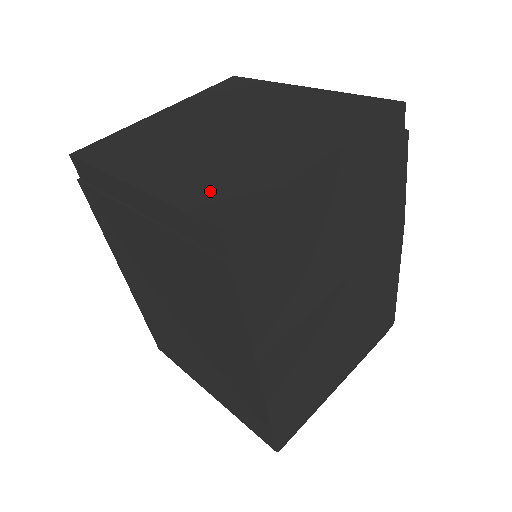
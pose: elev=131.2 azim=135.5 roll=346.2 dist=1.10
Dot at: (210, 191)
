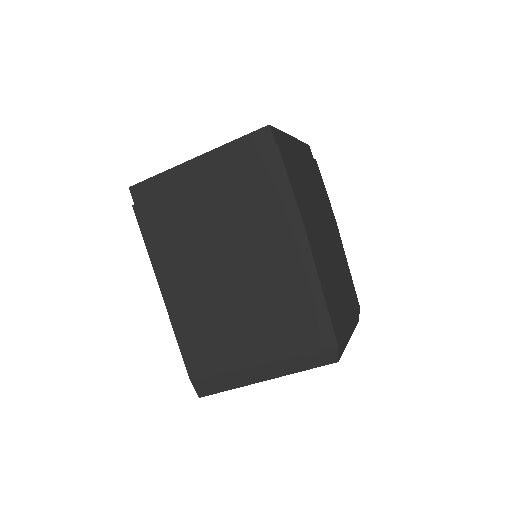
Dot at: occluded
